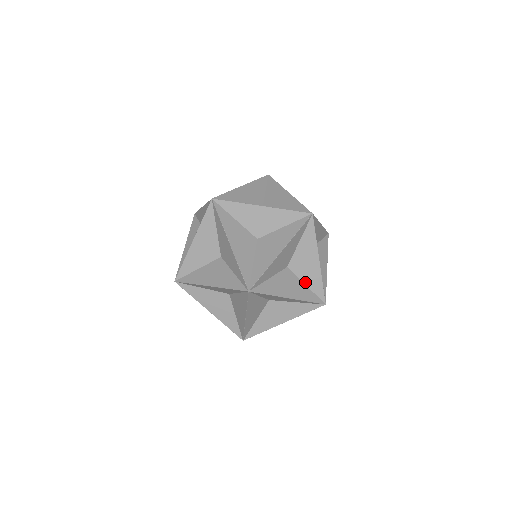
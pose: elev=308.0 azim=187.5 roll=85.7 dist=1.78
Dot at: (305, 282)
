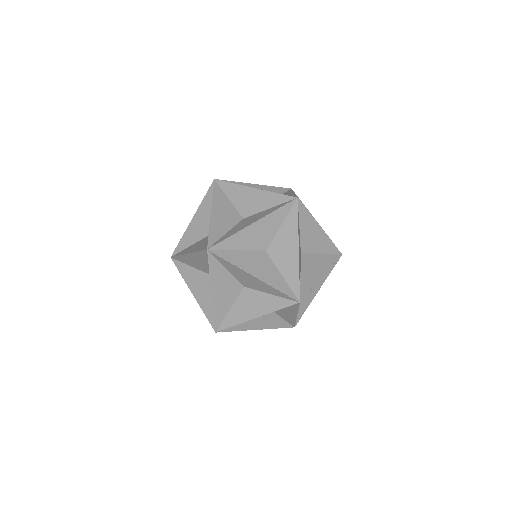
Dot at: (281, 271)
